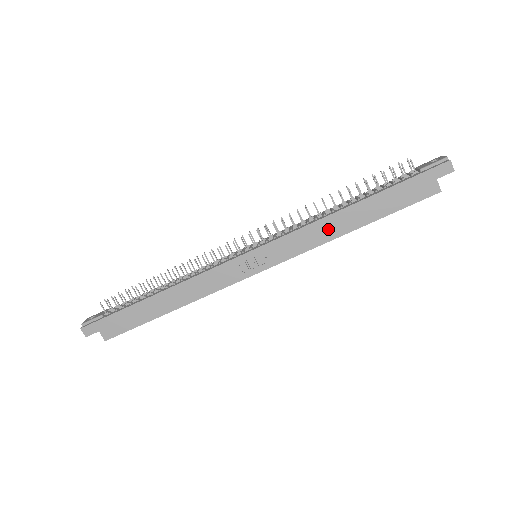
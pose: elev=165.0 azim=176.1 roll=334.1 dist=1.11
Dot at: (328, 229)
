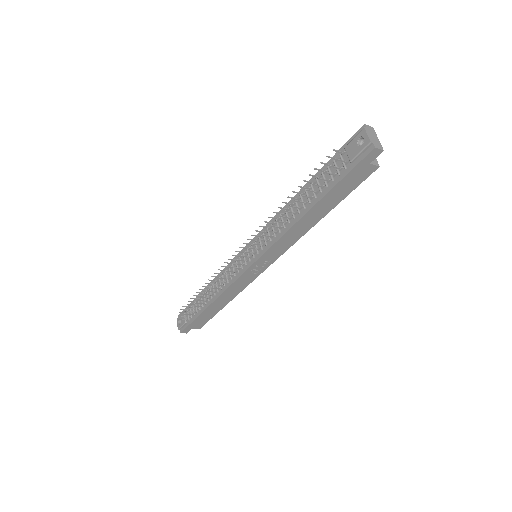
Dot at: (299, 230)
